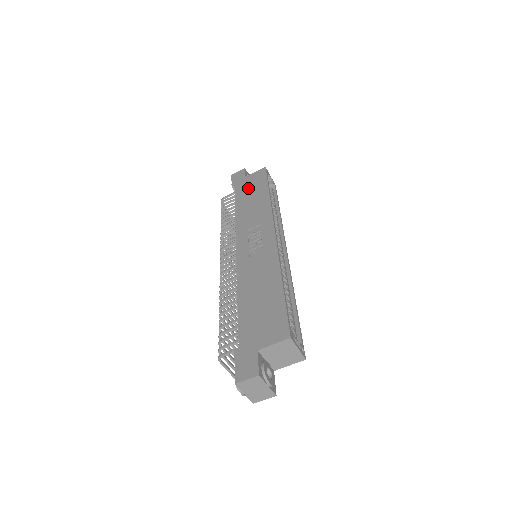
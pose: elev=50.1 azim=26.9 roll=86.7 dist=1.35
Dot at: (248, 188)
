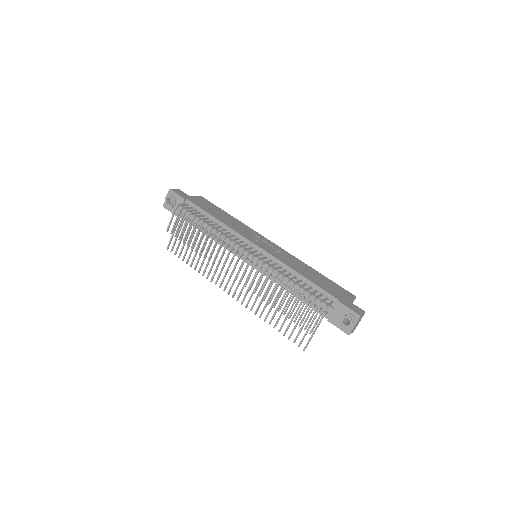
Dot at: (206, 206)
